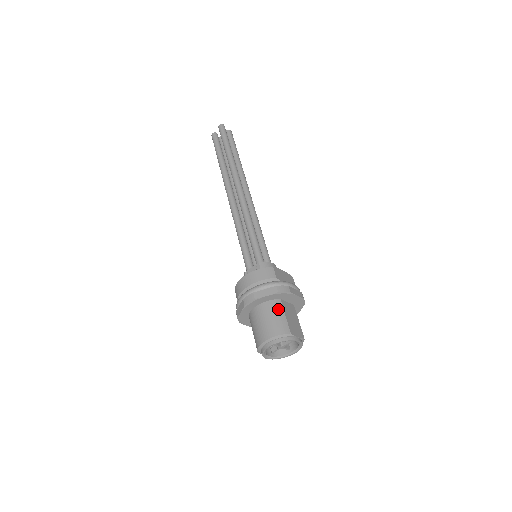
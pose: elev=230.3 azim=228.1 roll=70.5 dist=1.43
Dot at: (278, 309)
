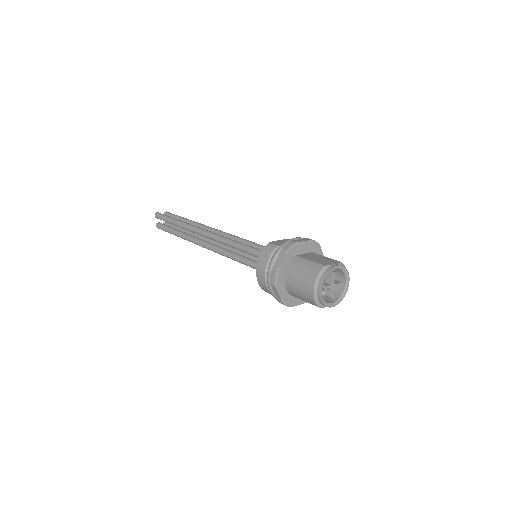
Dot at: (300, 262)
